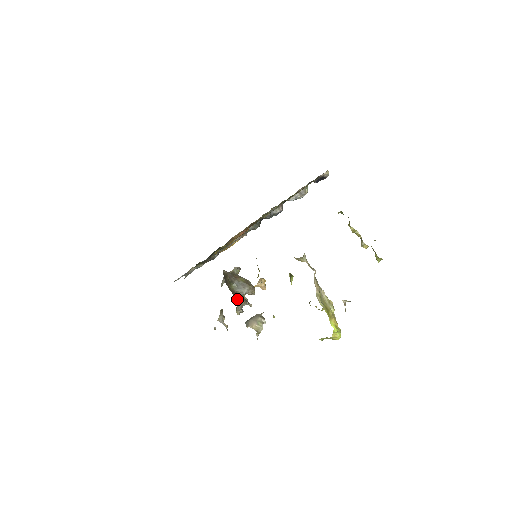
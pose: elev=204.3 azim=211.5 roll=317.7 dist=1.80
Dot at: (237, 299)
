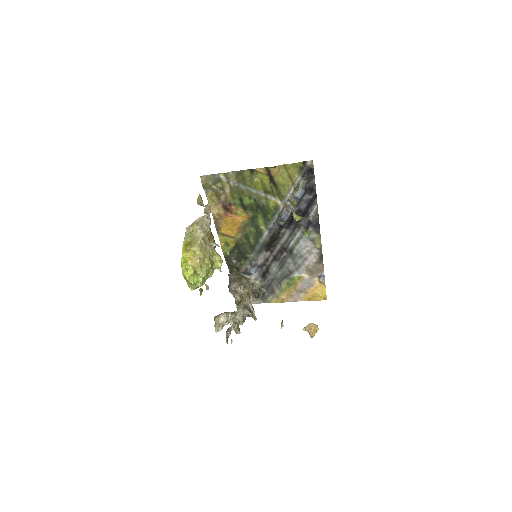
Dot at: (235, 299)
